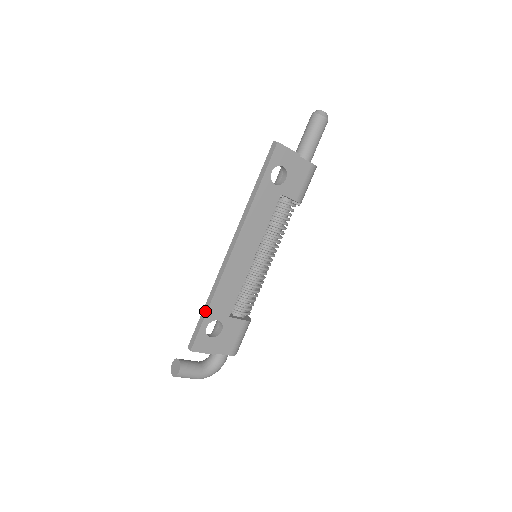
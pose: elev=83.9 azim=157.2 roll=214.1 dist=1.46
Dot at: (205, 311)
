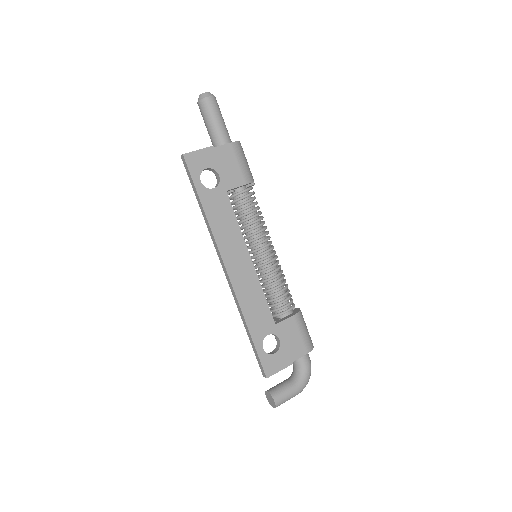
Dot at: (250, 337)
